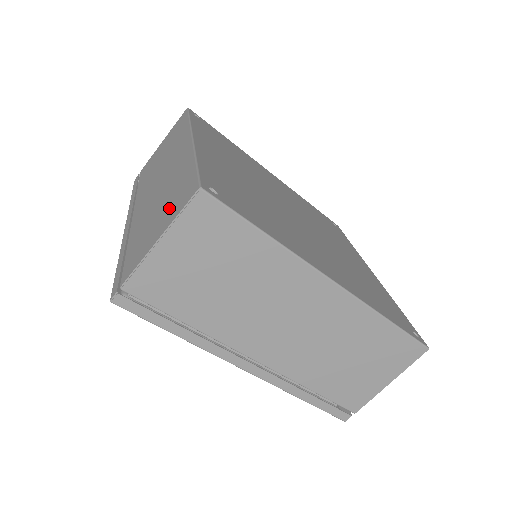
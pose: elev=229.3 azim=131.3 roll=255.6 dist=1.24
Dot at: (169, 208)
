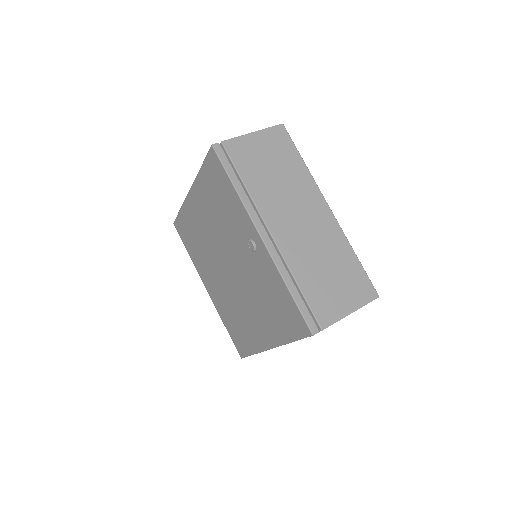
Dot at: occluded
